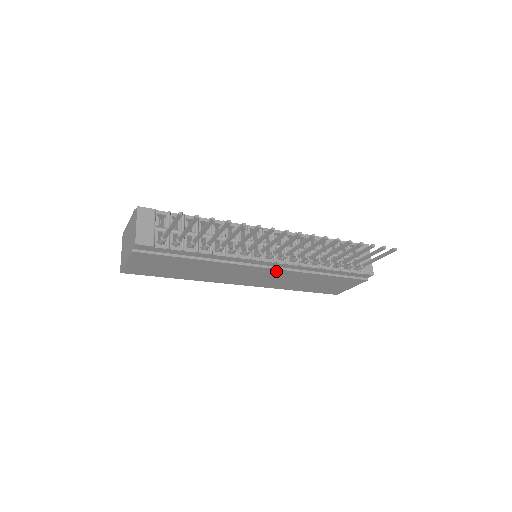
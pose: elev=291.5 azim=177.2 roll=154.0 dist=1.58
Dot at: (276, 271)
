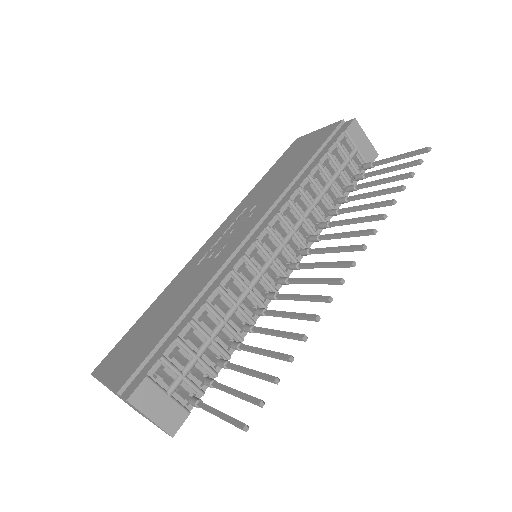
Dot at: occluded
